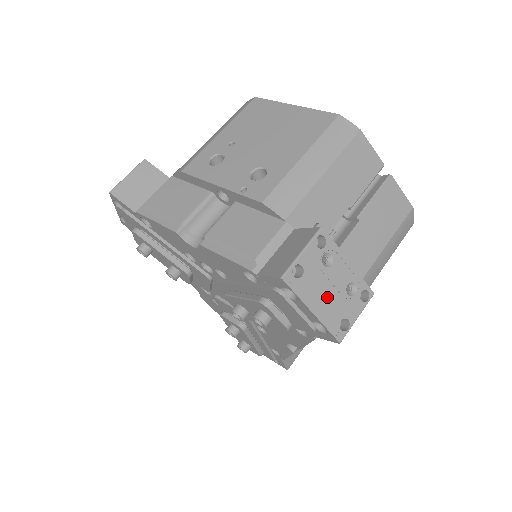
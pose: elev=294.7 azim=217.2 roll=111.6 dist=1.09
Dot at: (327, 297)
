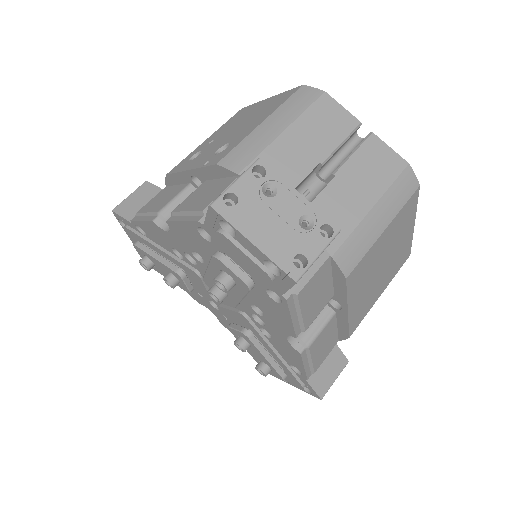
Dot at: (272, 229)
